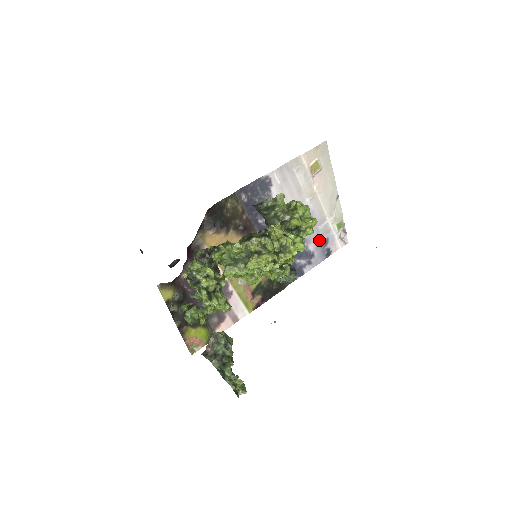
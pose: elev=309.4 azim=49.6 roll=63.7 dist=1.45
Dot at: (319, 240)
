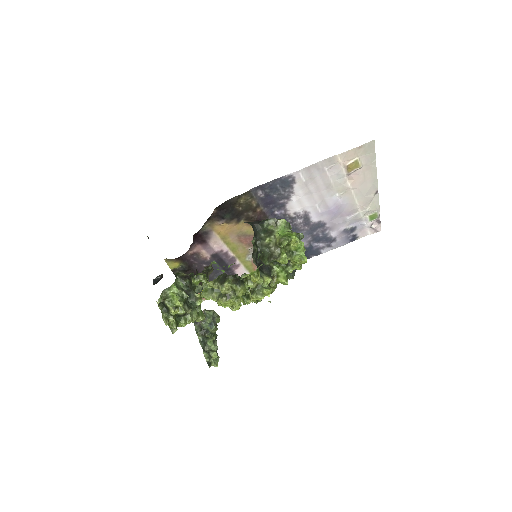
Dot at: (345, 228)
